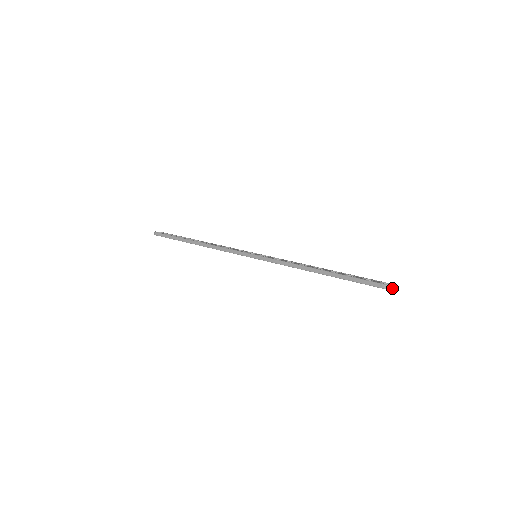
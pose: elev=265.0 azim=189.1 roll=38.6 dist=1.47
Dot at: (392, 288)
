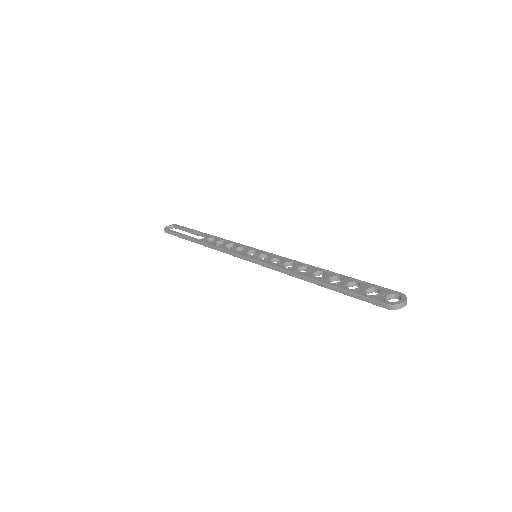
Dot at: (399, 307)
